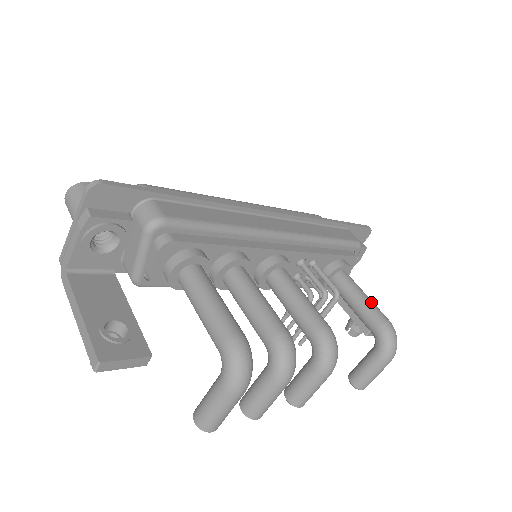
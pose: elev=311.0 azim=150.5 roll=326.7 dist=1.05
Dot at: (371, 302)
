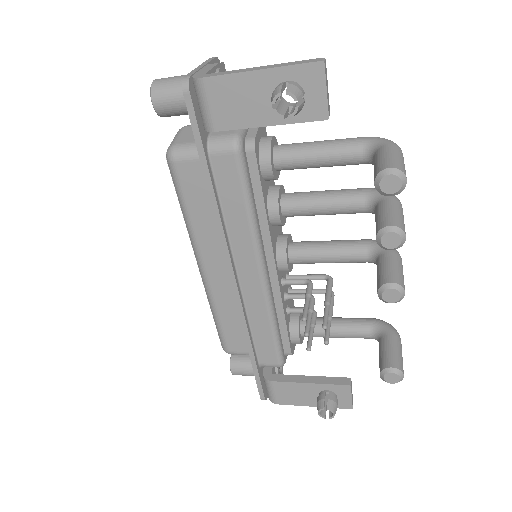
Dot at: occluded
